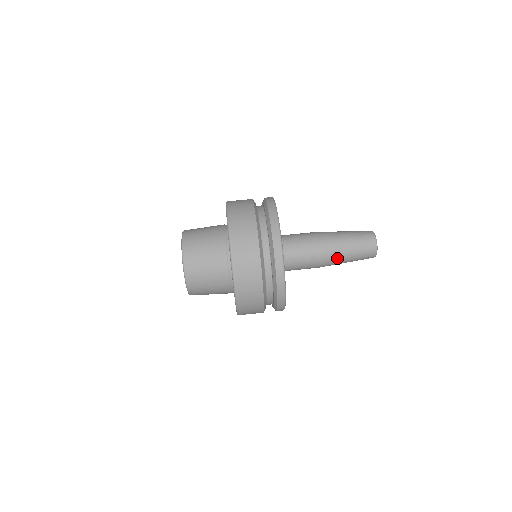
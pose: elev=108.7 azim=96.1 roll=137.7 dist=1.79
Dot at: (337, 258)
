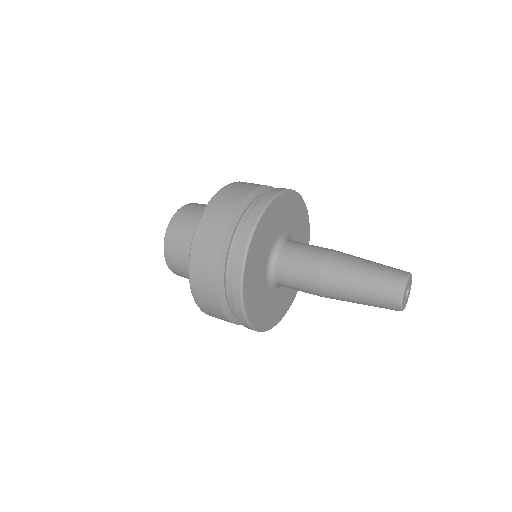
Dot at: (341, 293)
